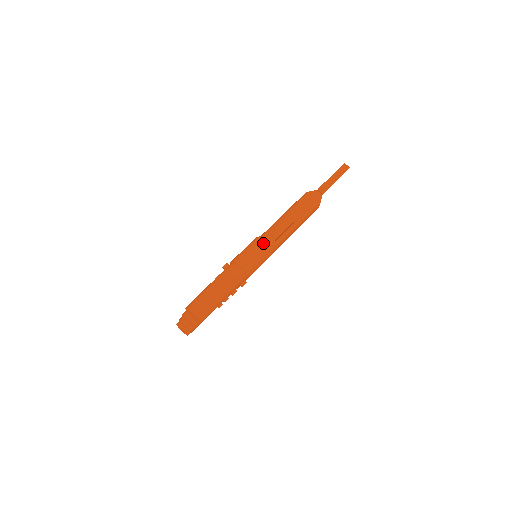
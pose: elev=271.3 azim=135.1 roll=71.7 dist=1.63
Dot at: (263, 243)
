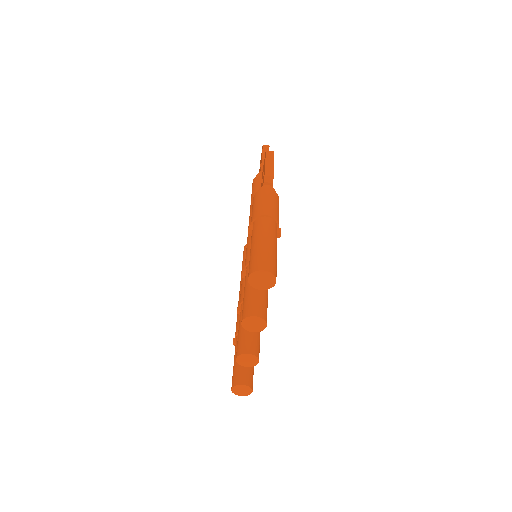
Dot at: (265, 191)
